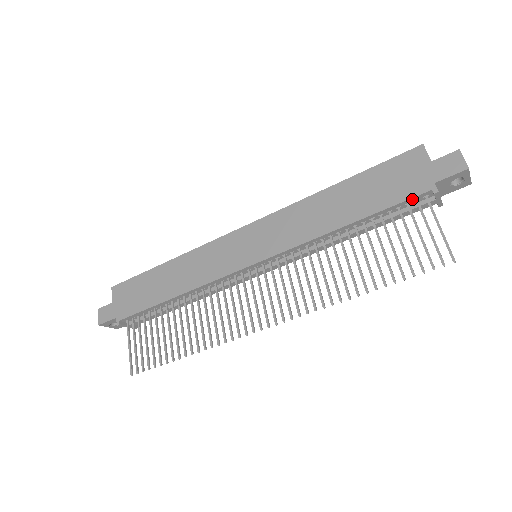
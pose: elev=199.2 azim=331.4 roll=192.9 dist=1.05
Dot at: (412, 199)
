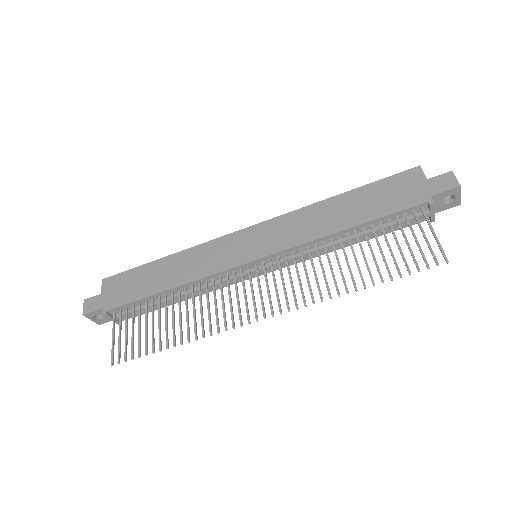
Dot at: (409, 209)
